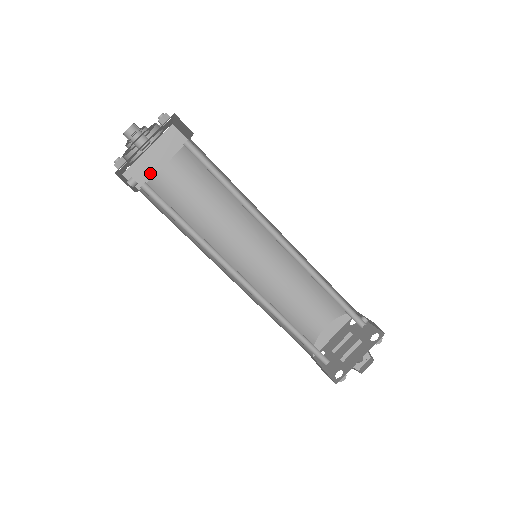
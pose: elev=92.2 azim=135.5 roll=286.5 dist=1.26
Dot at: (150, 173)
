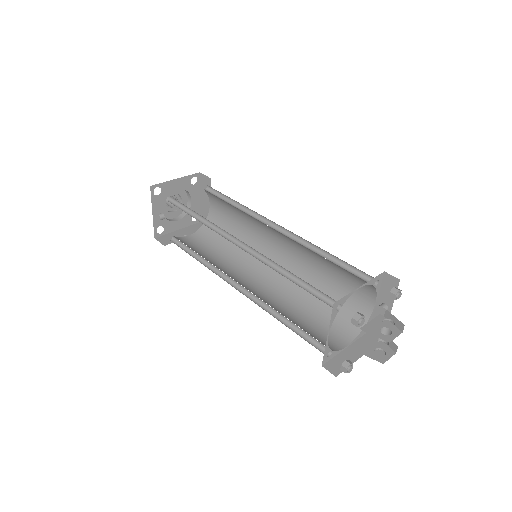
Dot at: occluded
